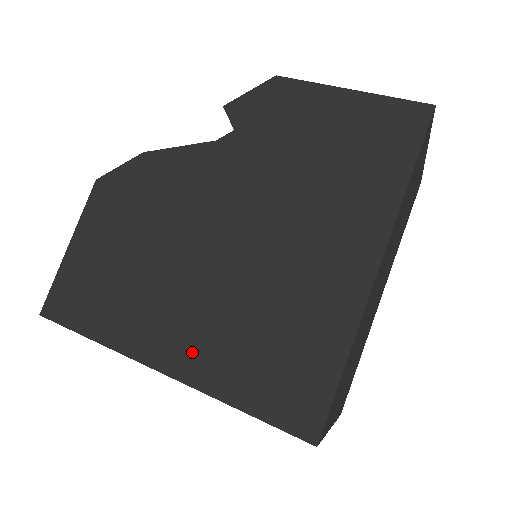
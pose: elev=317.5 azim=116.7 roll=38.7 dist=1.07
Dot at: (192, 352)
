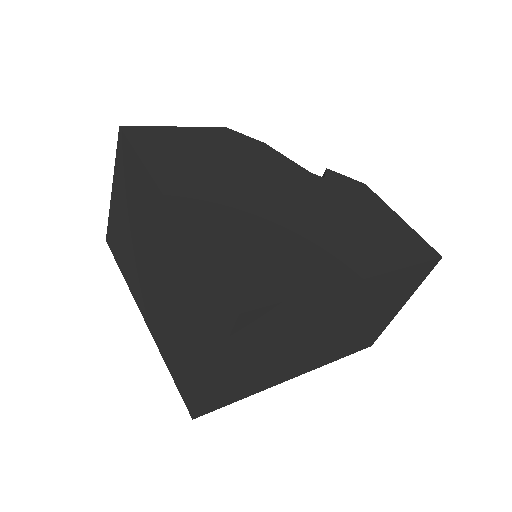
Dot at: (202, 214)
